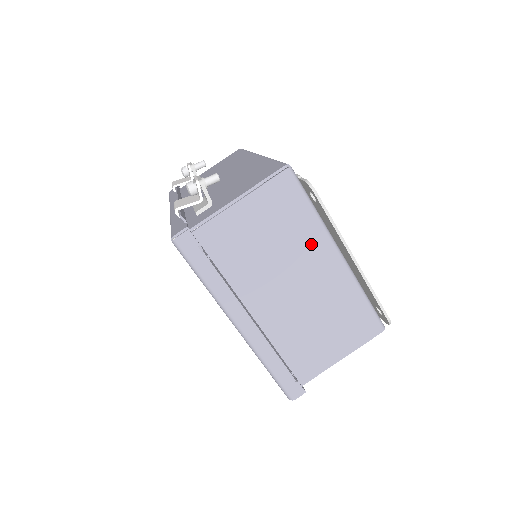
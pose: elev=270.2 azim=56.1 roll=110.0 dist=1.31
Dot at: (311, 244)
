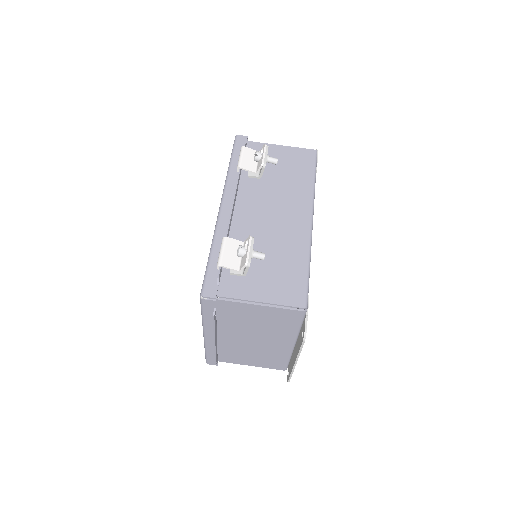
Dot at: (282, 335)
